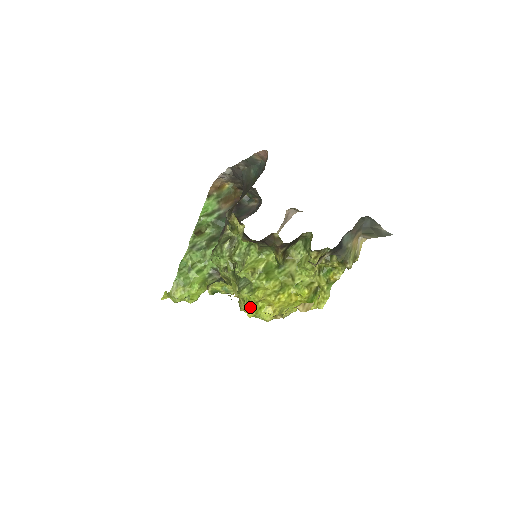
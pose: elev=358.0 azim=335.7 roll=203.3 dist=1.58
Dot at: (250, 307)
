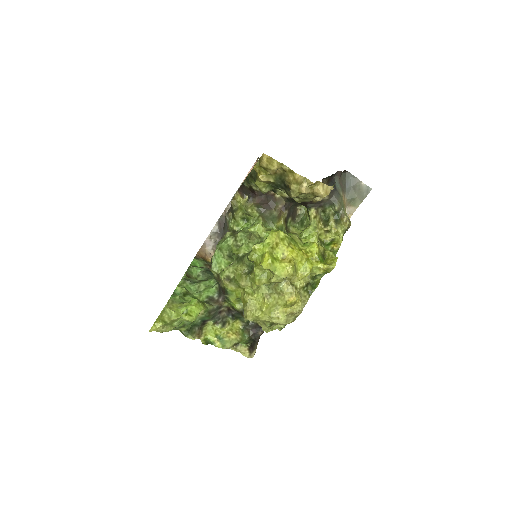
Dot at: (265, 256)
